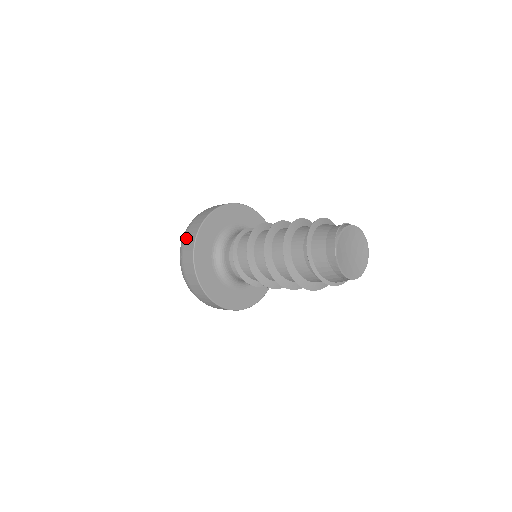
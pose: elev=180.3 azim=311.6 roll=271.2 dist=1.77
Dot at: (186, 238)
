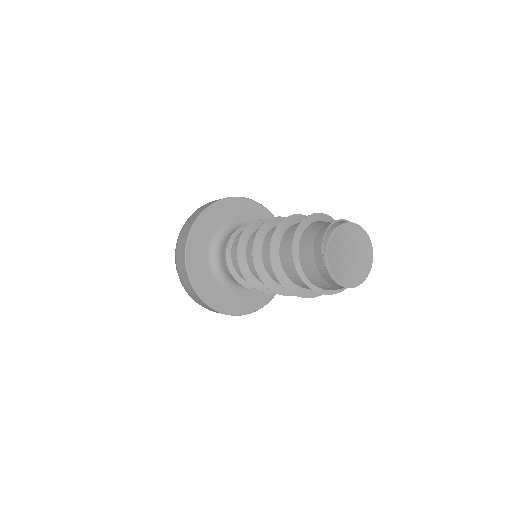
Dot at: (178, 269)
